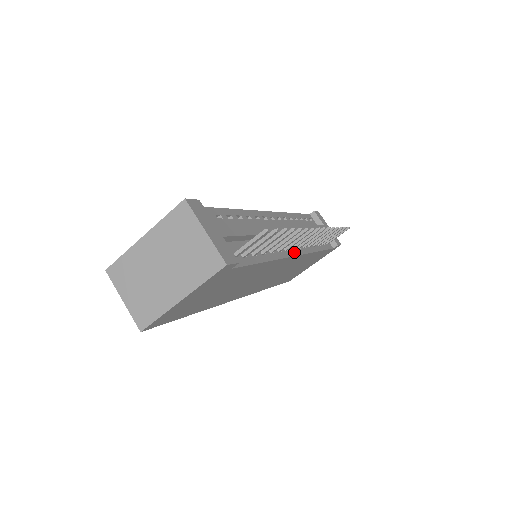
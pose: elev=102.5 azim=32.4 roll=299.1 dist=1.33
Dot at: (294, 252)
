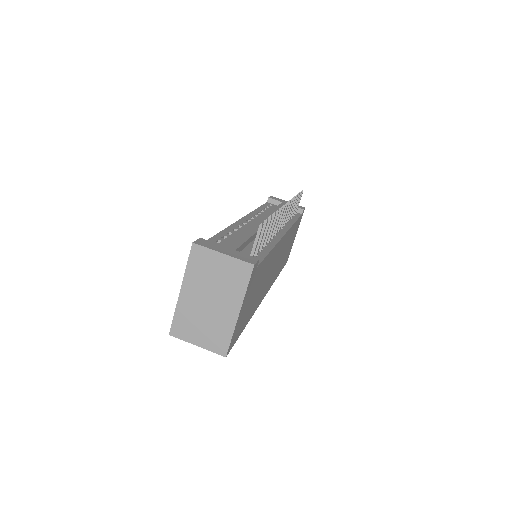
Dot at: (281, 233)
